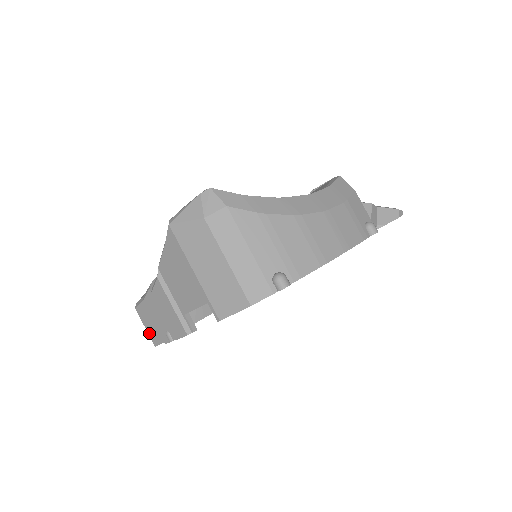
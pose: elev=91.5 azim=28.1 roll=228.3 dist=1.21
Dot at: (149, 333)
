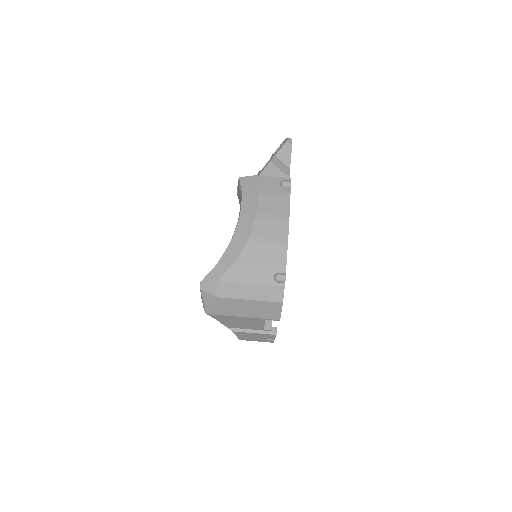
Dot at: occluded
